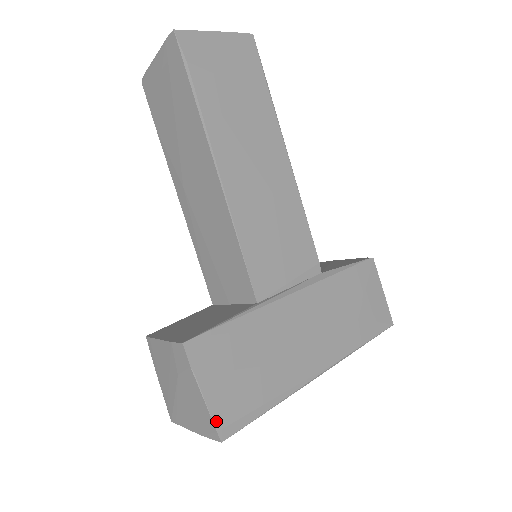
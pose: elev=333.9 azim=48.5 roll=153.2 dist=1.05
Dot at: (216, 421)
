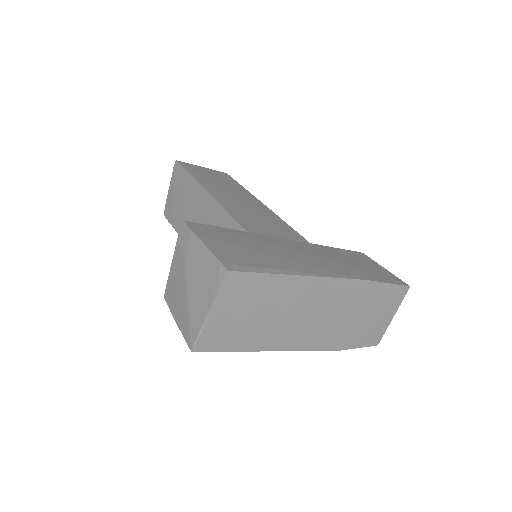
Dot at: (219, 258)
